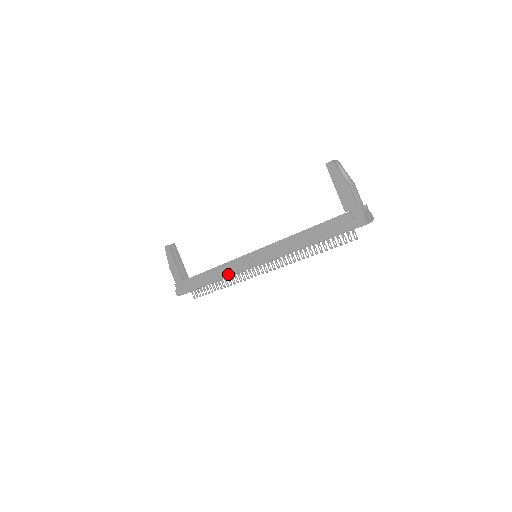
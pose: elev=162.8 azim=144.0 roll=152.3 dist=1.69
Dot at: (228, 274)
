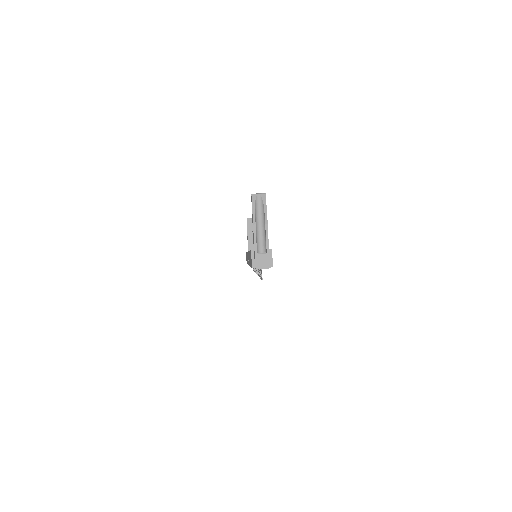
Dot at: occluded
